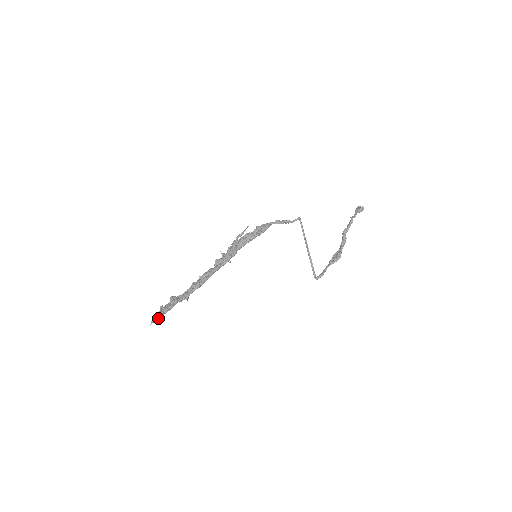
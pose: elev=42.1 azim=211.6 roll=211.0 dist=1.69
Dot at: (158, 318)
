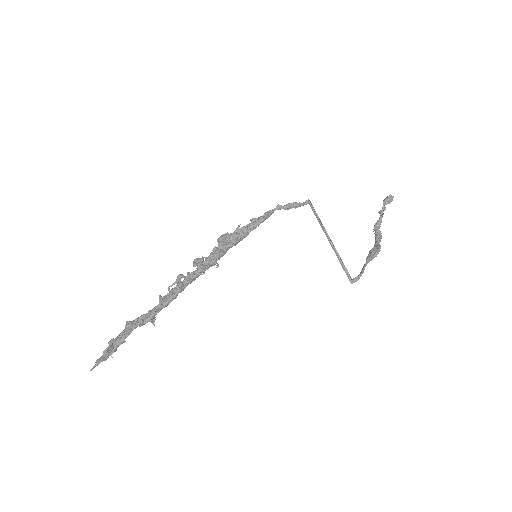
Dot at: (103, 352)
